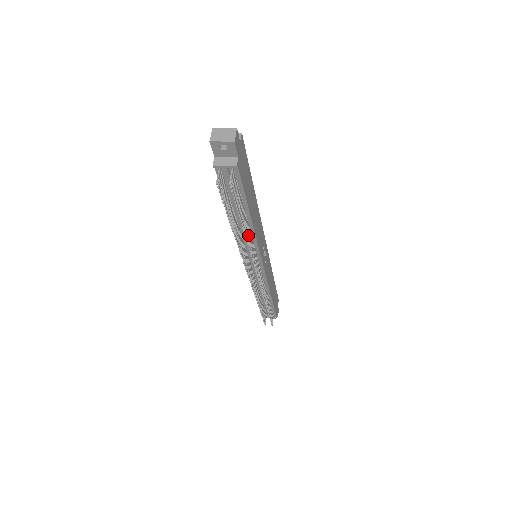
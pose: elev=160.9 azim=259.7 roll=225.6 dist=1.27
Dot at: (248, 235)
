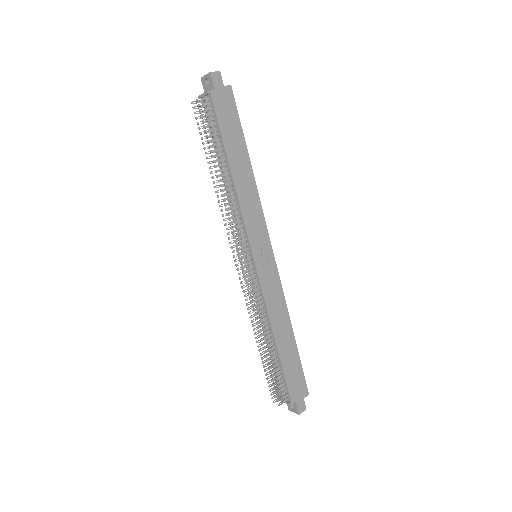
Dot at: (226, 188)
